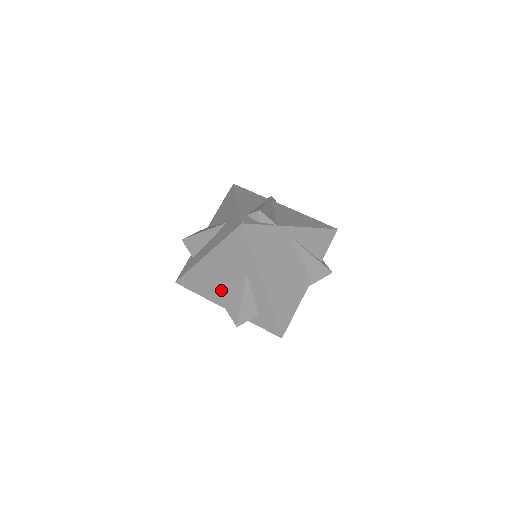
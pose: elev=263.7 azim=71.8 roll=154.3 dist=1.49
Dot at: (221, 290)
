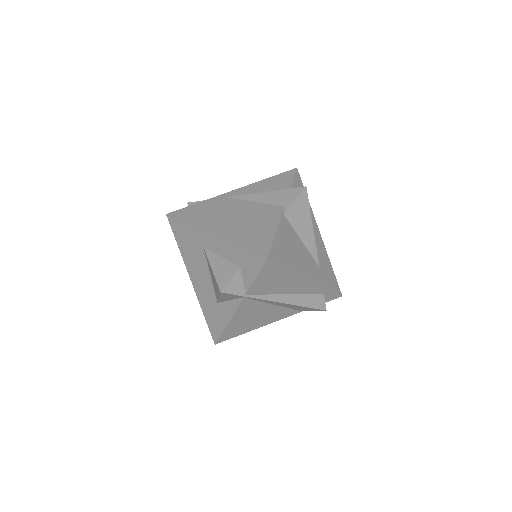
Dot at: (215, 291)
